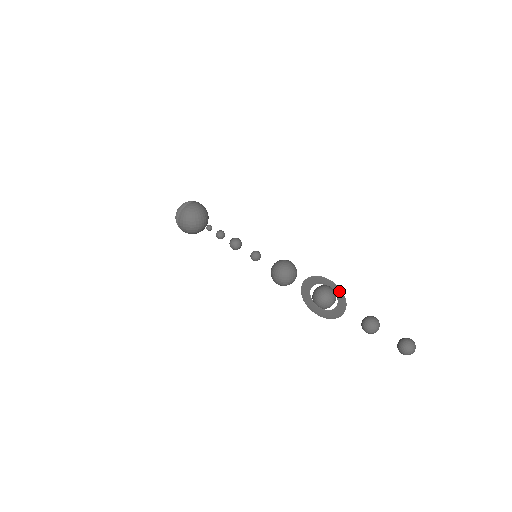
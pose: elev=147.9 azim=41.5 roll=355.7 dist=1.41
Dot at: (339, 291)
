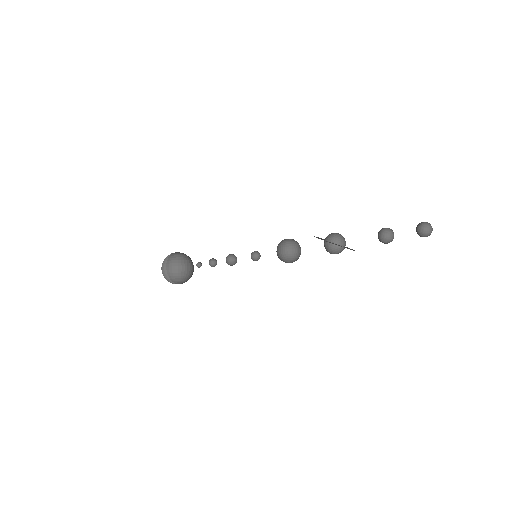
Dot at: occluded
